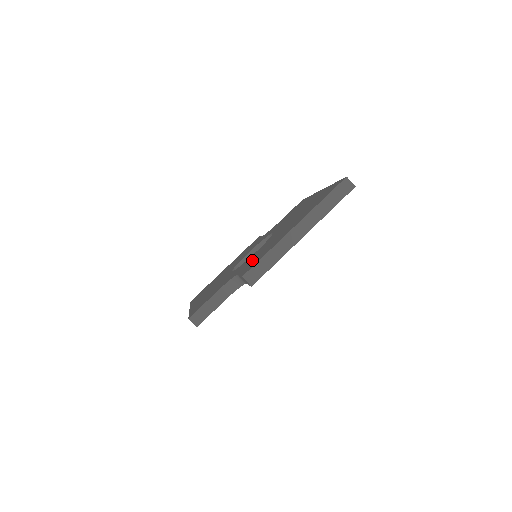
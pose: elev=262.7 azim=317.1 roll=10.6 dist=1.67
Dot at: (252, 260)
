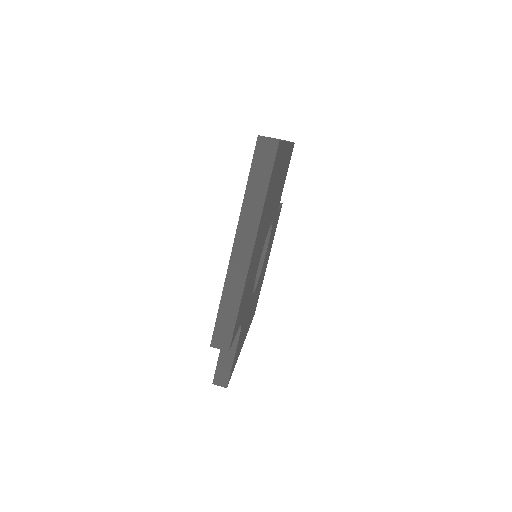
Dot at: occluded
